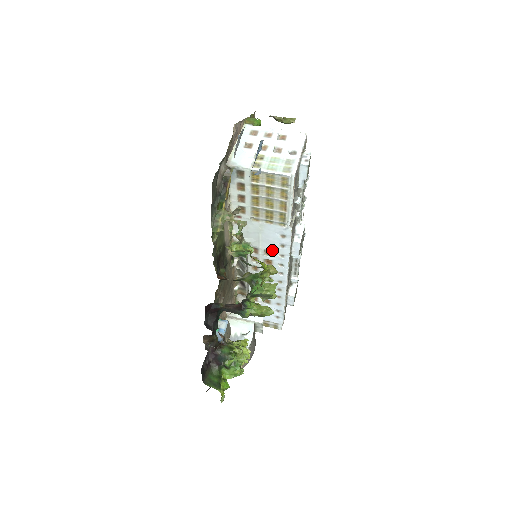
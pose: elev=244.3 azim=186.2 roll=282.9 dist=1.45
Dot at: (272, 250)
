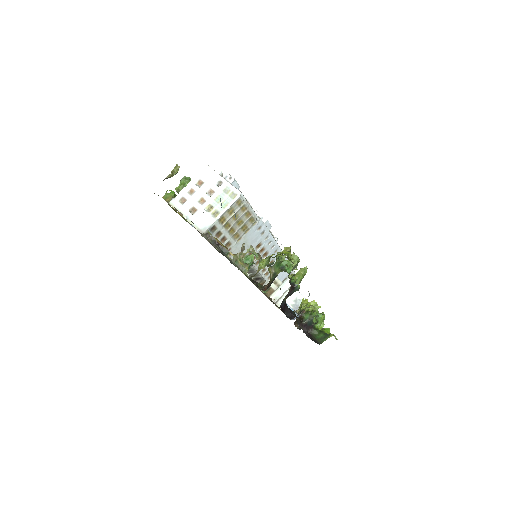
Dot at: (259, 242)
